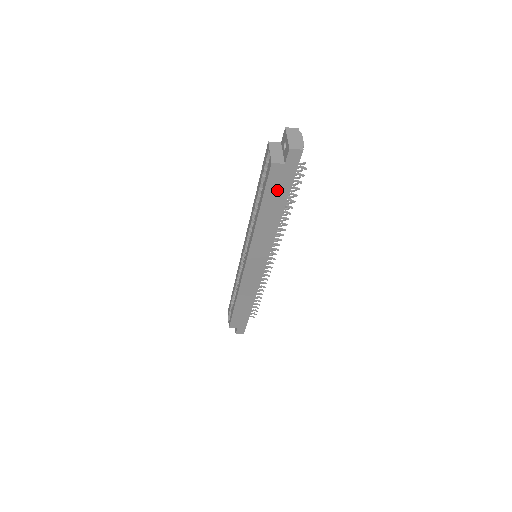
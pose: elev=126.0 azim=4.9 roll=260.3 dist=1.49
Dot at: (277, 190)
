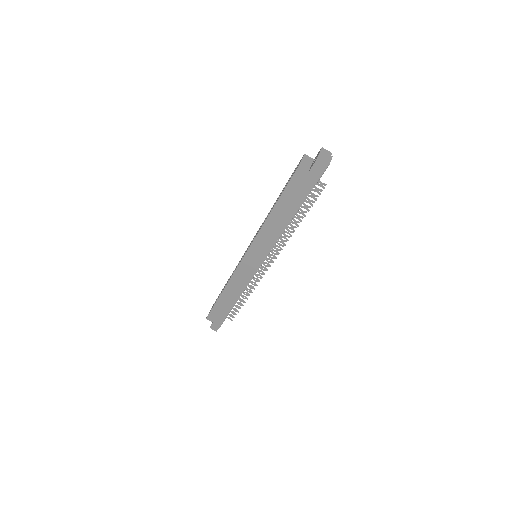
Dot at: (294, 195)
